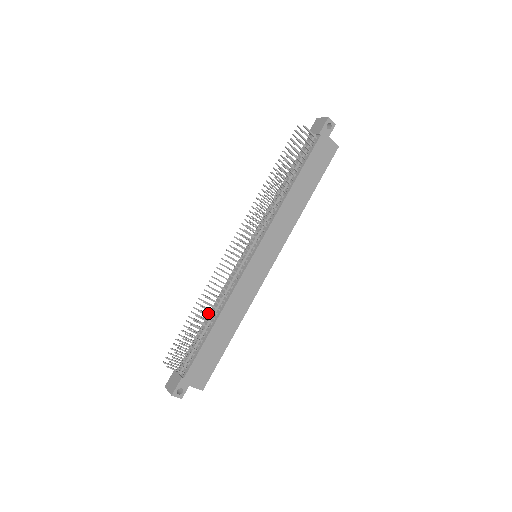
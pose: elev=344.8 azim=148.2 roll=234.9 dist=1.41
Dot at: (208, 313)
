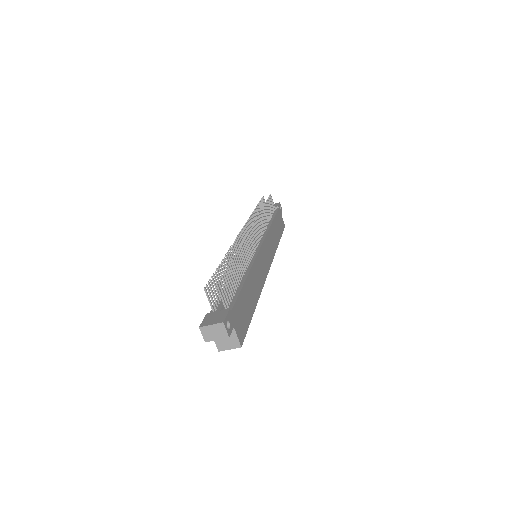
Dot at: occluded
